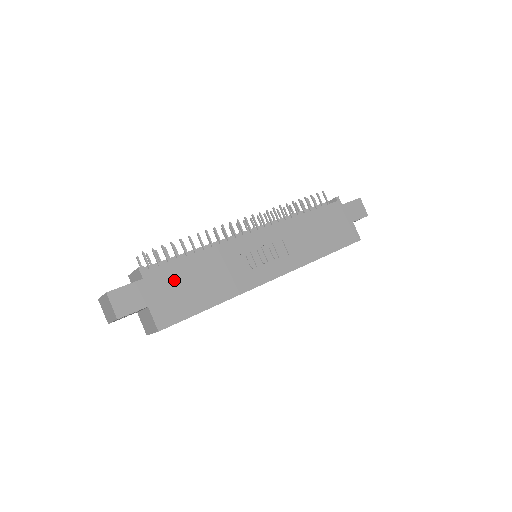
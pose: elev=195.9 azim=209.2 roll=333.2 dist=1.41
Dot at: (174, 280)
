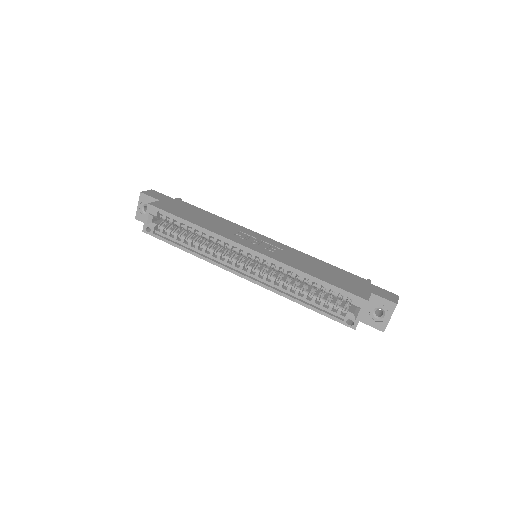
Dot at: (187, 208)
